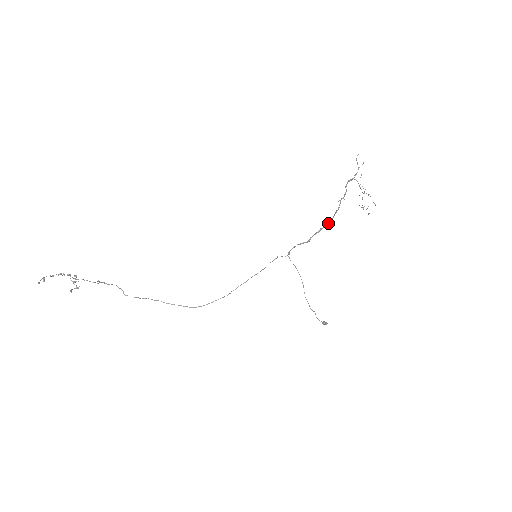
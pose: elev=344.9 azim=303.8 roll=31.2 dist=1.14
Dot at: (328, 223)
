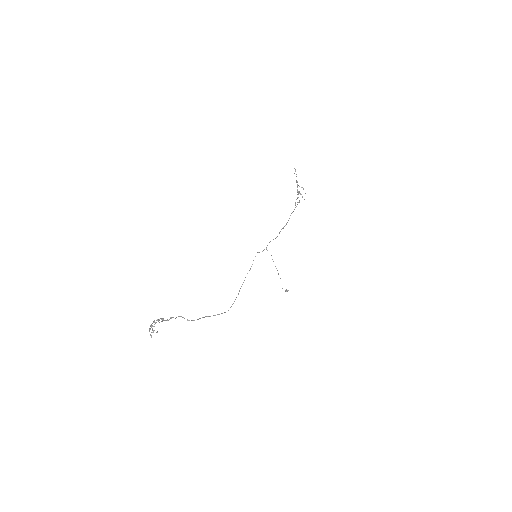
Dot at: (289, 218)
